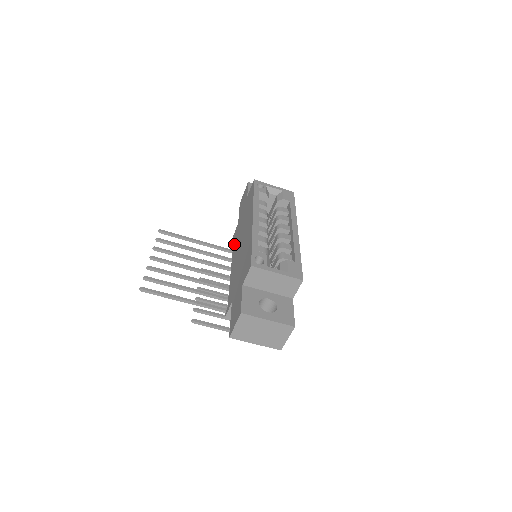
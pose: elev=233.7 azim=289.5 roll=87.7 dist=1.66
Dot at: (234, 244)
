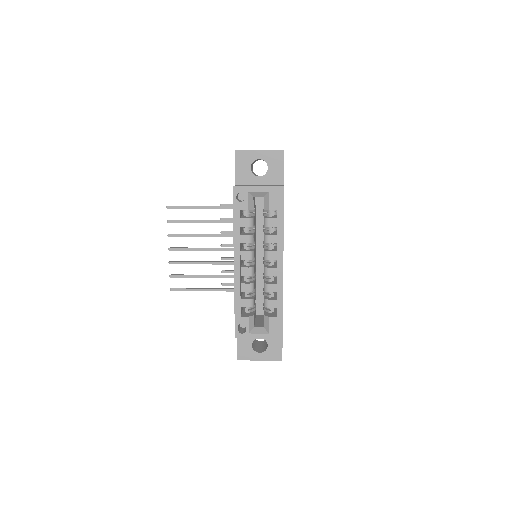
Dot at: occluded
